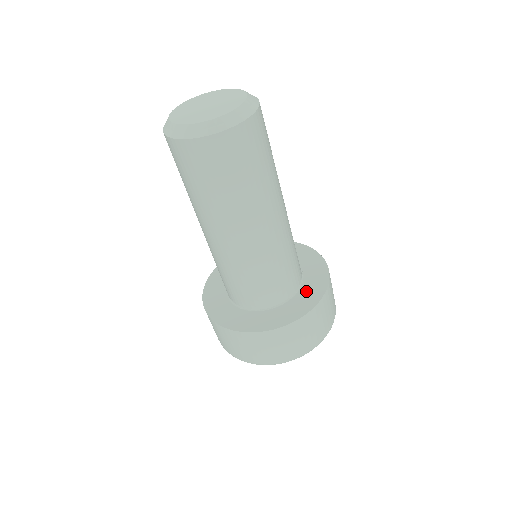
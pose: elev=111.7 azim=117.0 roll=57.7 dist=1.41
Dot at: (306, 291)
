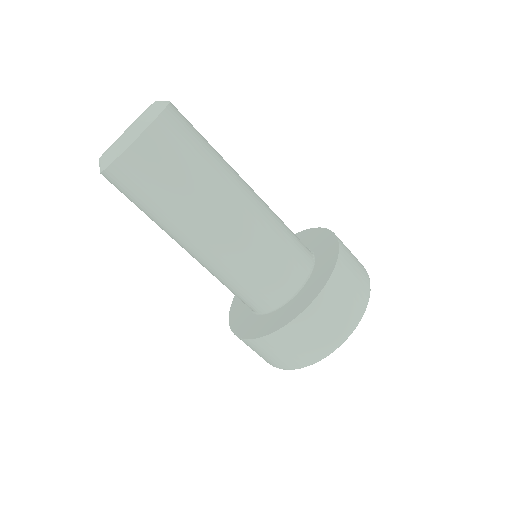
Dot at: (320, 247)
